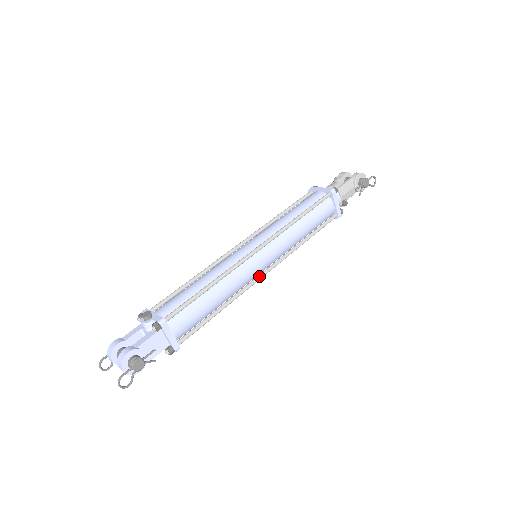
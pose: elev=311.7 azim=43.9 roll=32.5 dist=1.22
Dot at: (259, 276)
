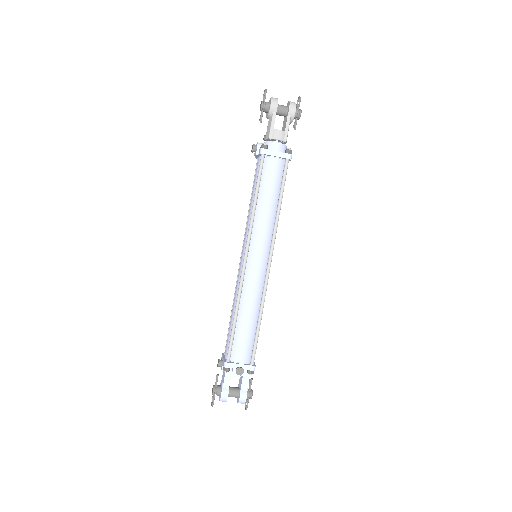
Dot at: occluded
